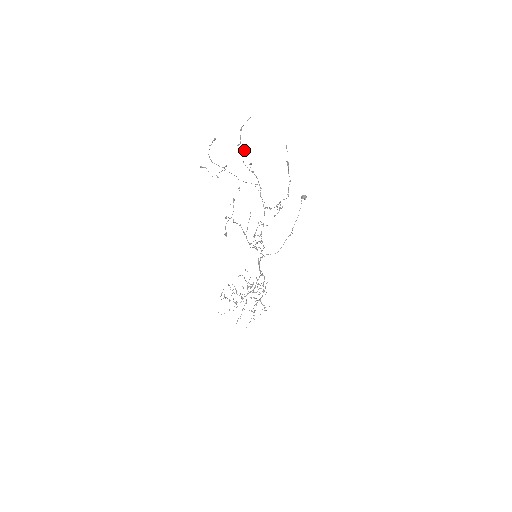
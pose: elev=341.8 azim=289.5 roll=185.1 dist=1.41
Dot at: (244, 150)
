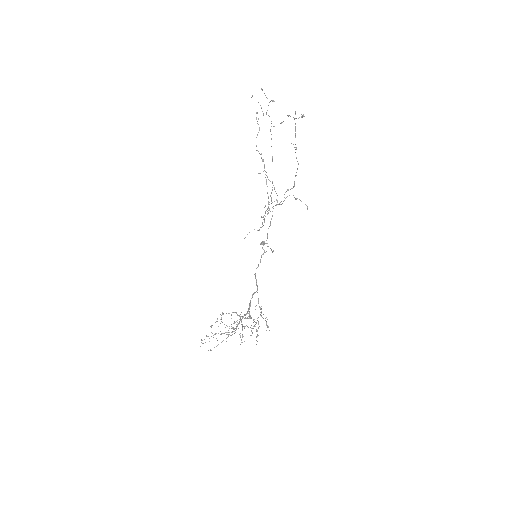
Dot at: occluded
